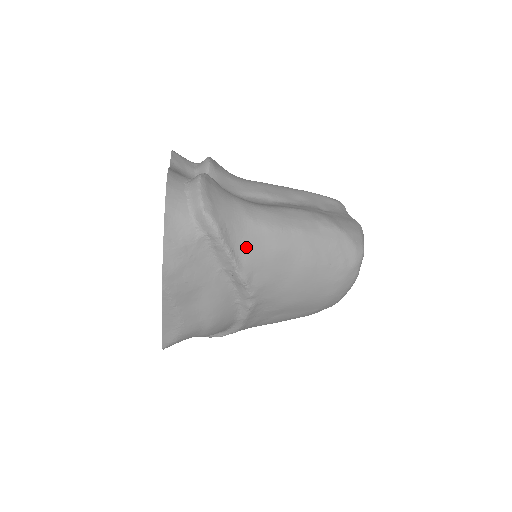
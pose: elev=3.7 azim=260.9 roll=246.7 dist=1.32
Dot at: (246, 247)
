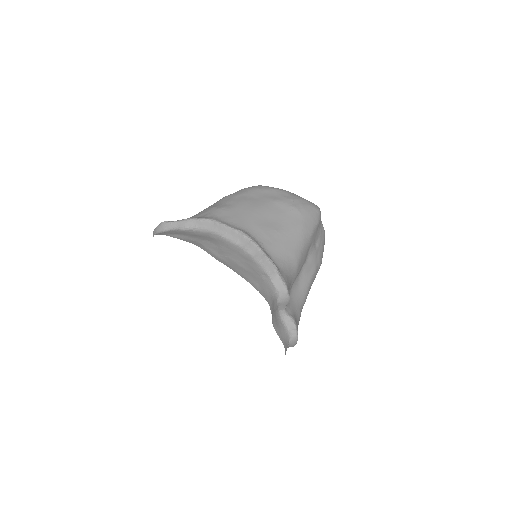
Dot at: occluded
